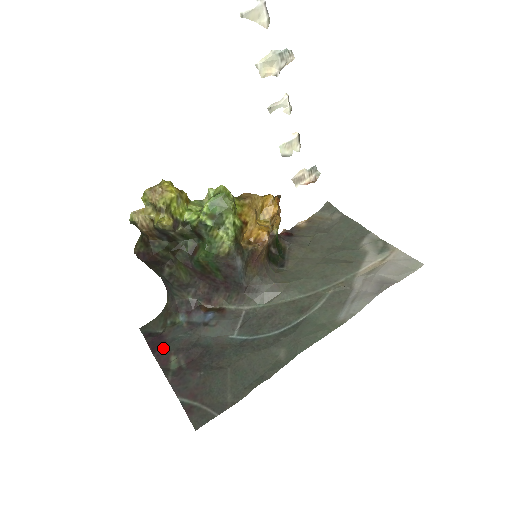
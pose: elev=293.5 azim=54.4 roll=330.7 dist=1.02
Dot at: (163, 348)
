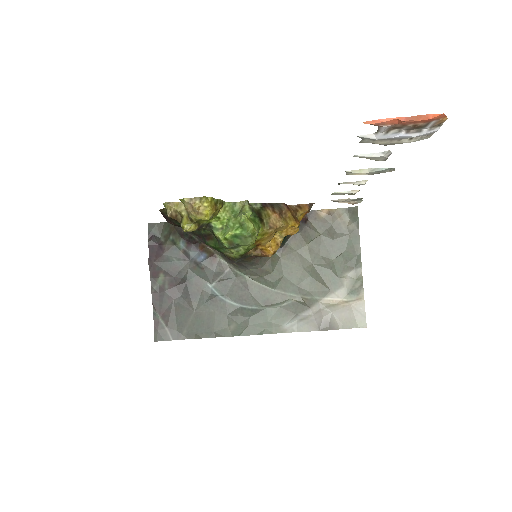
Dot at: (158, 263)
